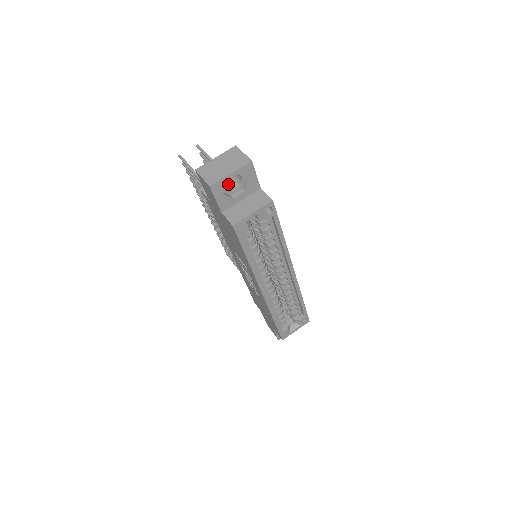
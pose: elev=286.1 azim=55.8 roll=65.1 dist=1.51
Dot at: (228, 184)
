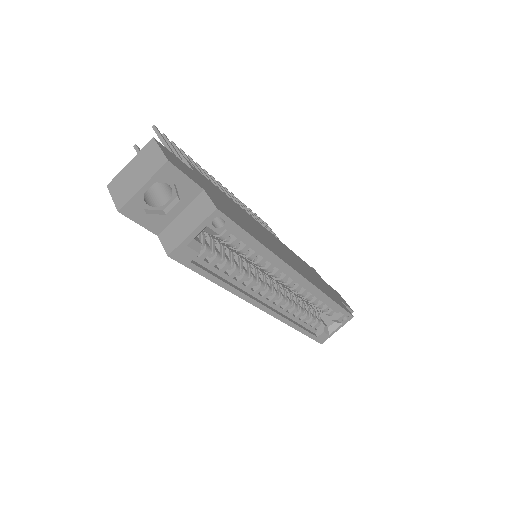
Dot at: (160, 193)
